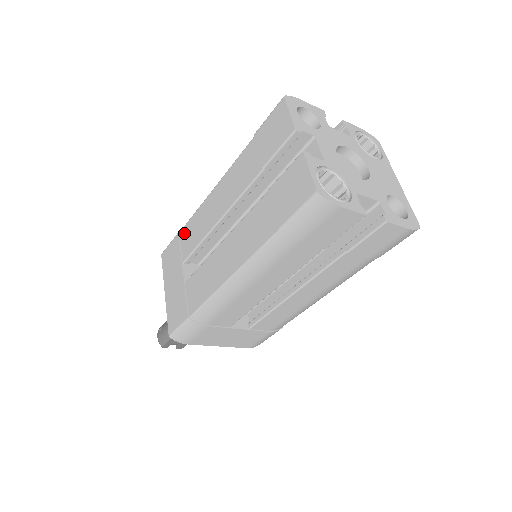
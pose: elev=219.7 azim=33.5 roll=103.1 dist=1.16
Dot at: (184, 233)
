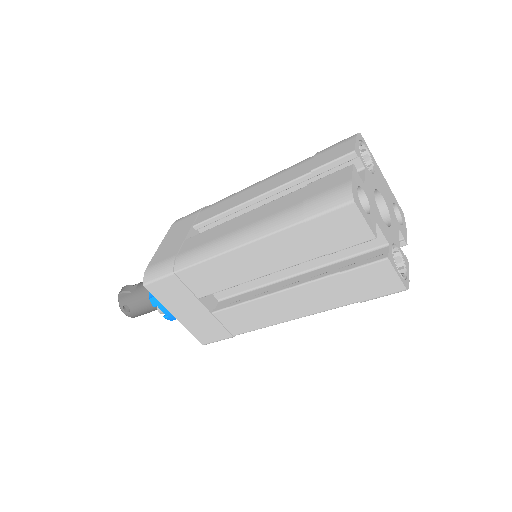
Dot at: (188, 276)
